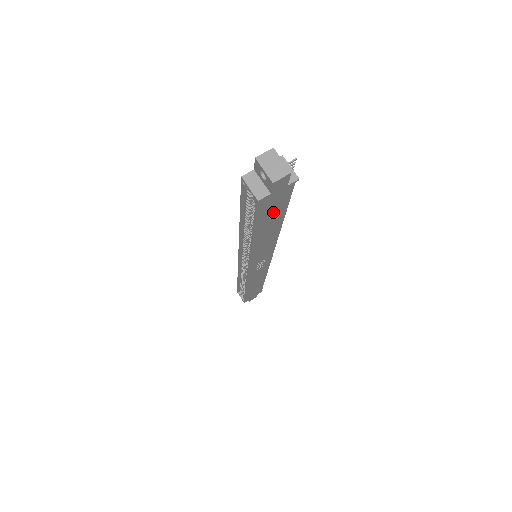
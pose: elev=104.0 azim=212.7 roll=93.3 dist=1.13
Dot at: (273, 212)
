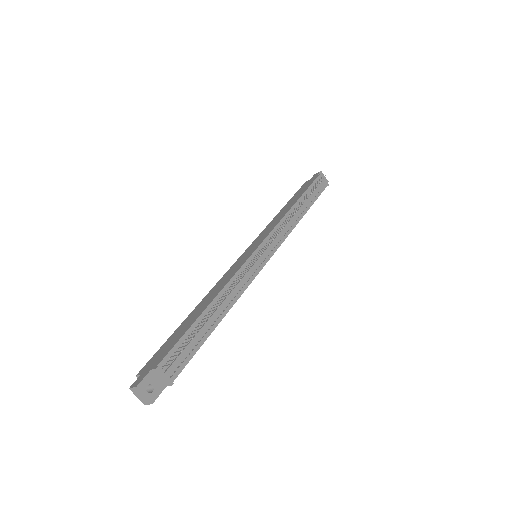
Dot at: occluded
